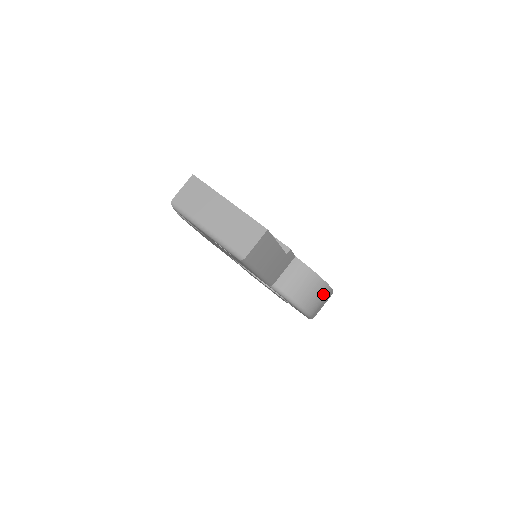
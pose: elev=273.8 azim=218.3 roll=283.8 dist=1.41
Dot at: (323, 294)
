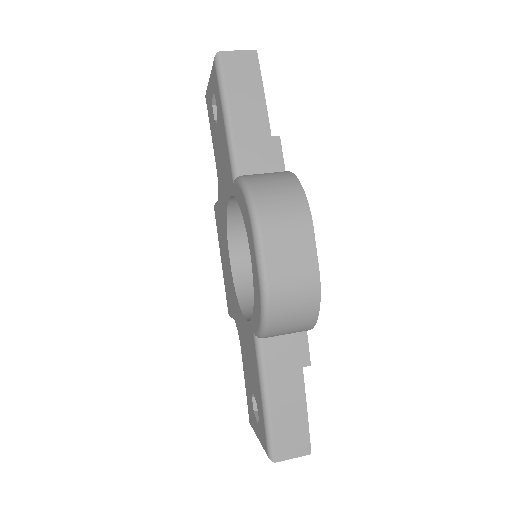
Dot at: (293, 207)
